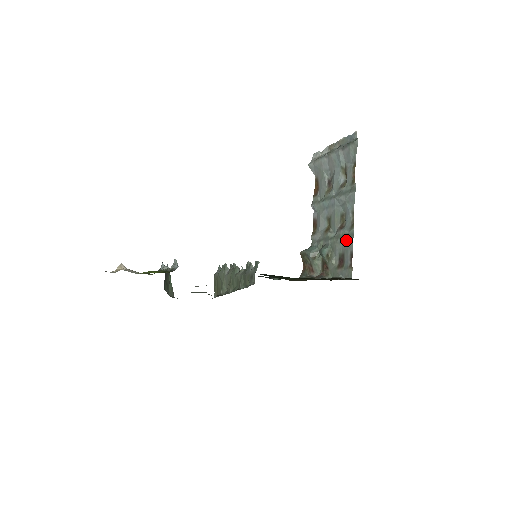
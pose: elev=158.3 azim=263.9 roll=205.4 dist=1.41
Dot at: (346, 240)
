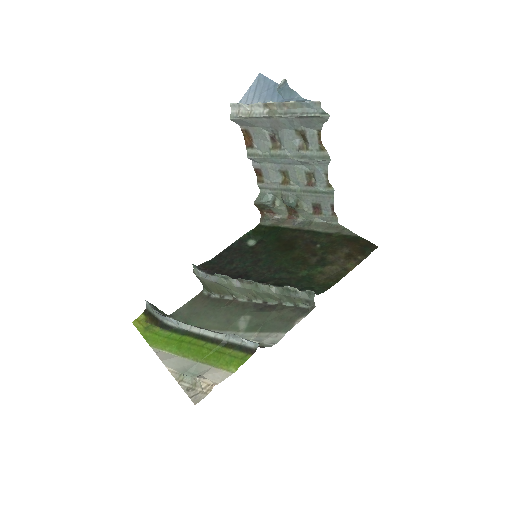
Dot at: (322, 196)
